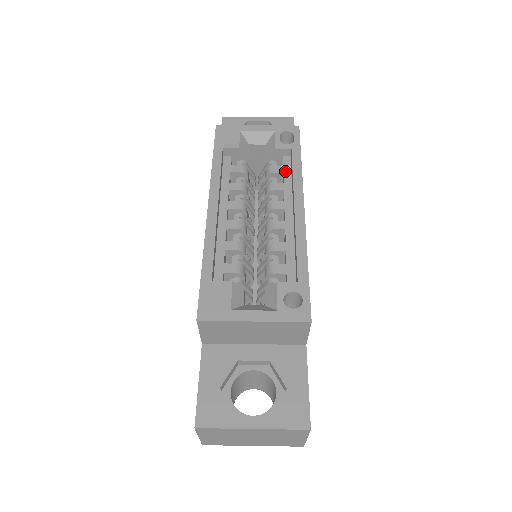
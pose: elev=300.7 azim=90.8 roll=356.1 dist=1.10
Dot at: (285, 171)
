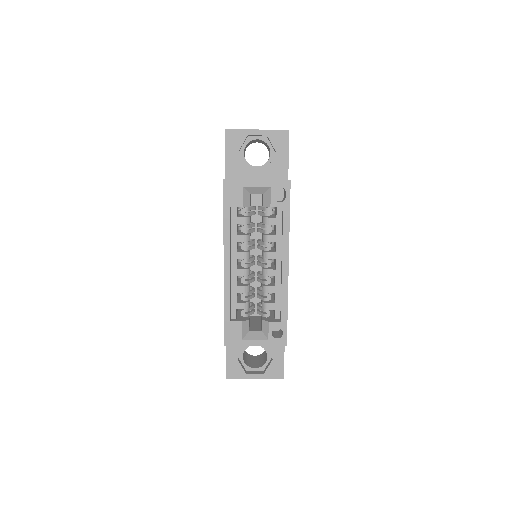
Dot at: (277, 223)
